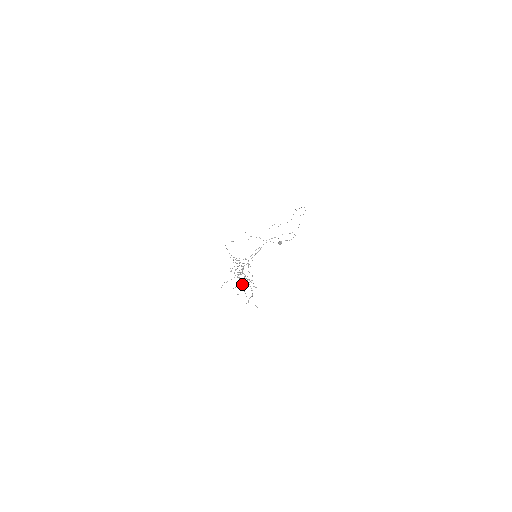
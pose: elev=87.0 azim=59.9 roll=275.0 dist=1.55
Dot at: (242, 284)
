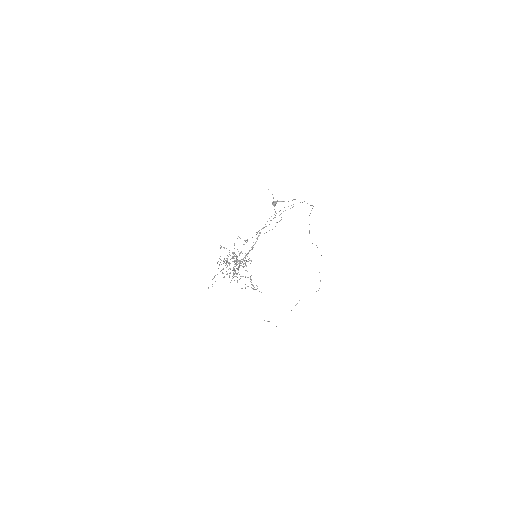
Dot at: occluded
